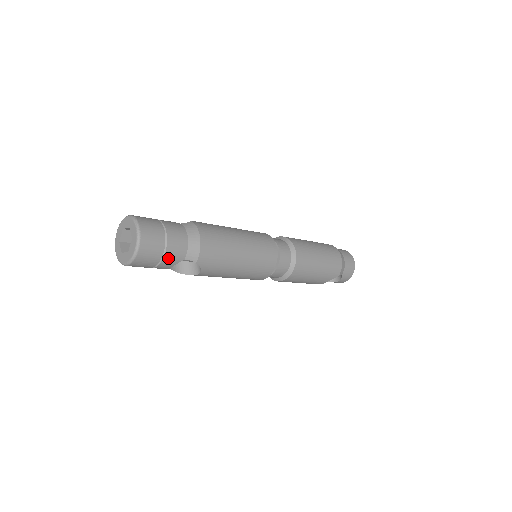
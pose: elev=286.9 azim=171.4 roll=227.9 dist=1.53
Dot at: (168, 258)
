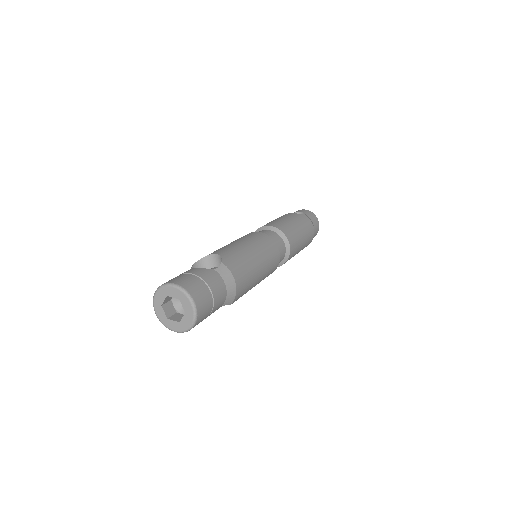
Dot at: (211, 313)
